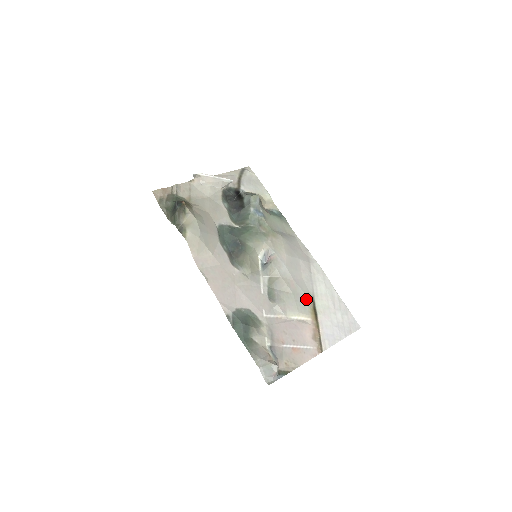
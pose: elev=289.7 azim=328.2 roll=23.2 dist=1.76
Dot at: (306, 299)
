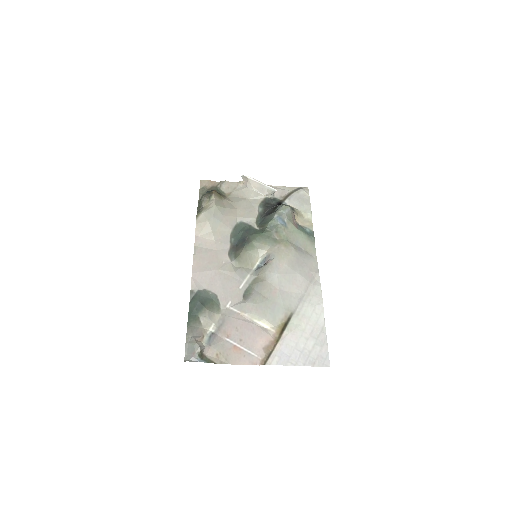
Dot at: (282, 311)
